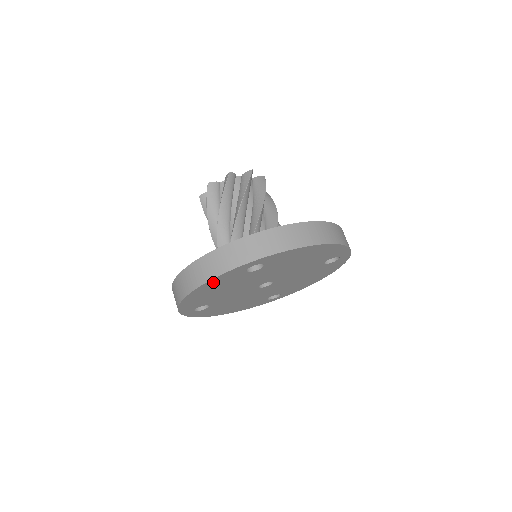
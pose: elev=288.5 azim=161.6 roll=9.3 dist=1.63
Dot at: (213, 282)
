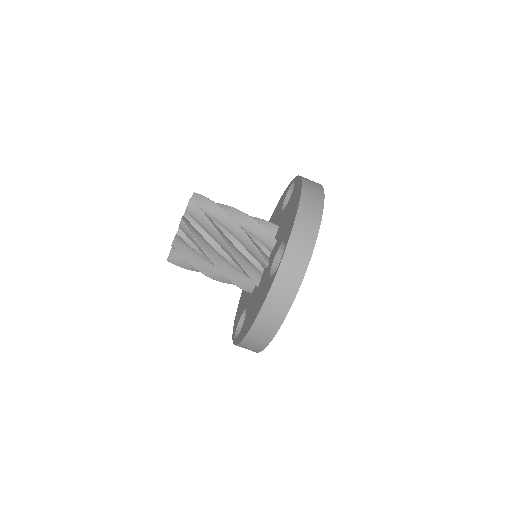
Dot at: occluded
